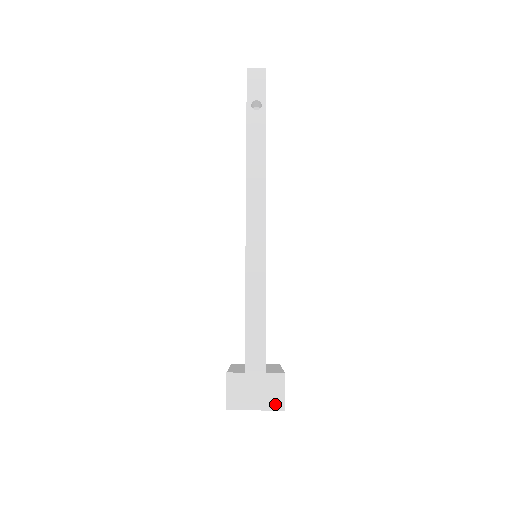
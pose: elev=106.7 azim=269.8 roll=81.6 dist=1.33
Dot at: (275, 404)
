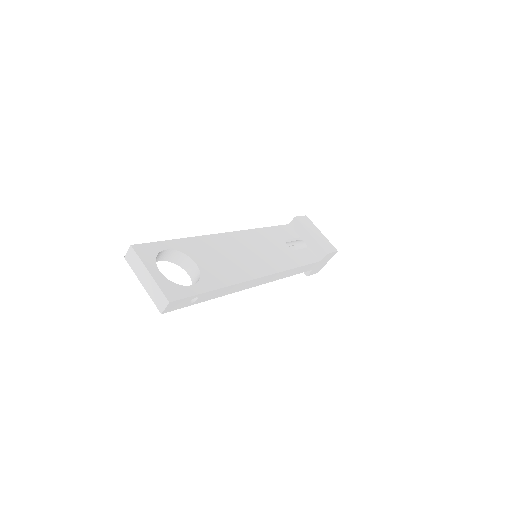
Dot at: (333, 255)
